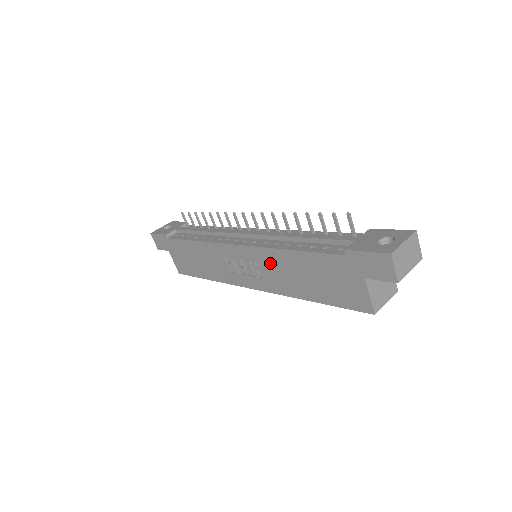
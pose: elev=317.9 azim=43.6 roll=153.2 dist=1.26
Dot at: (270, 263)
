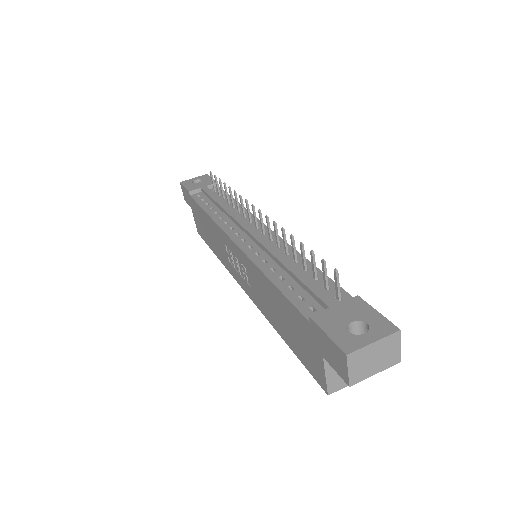
Dot at: (255, 278)
